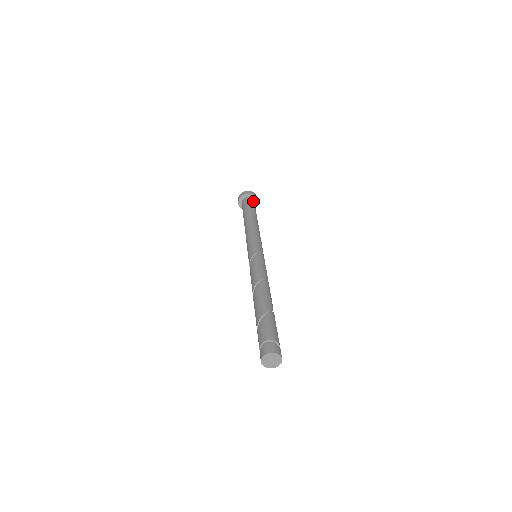
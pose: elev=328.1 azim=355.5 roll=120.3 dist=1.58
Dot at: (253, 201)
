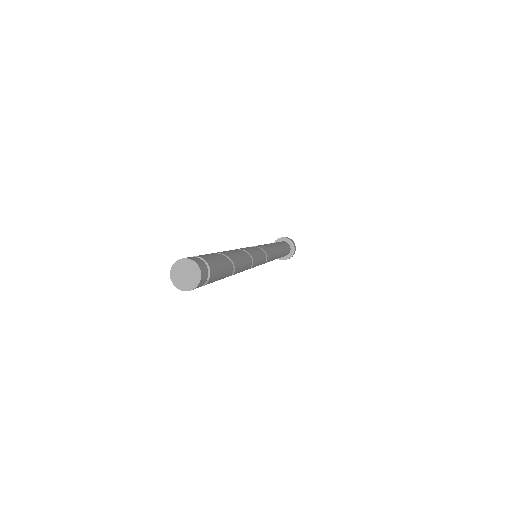
Dot at: (288, 245)
